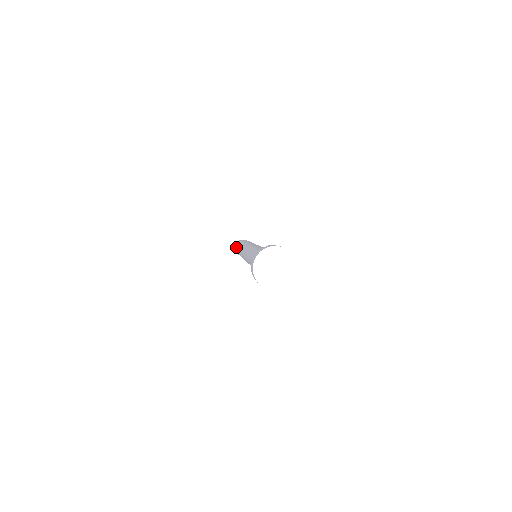
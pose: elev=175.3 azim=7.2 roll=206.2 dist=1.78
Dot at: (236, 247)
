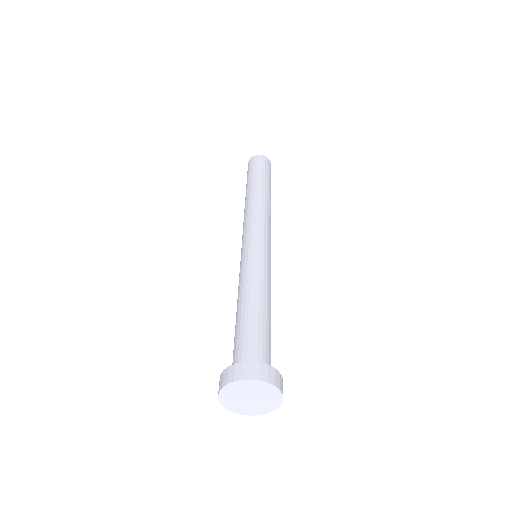
Dot at: occluded
